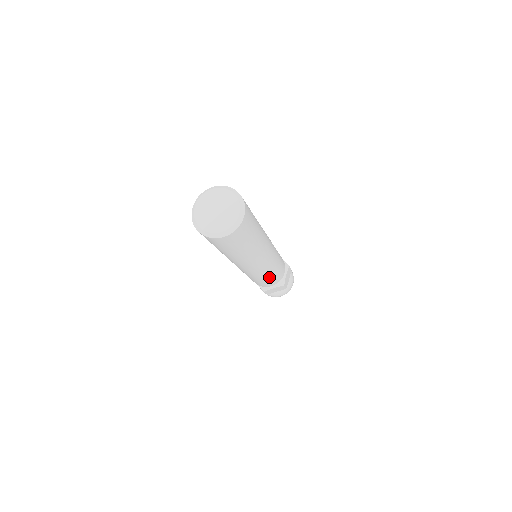
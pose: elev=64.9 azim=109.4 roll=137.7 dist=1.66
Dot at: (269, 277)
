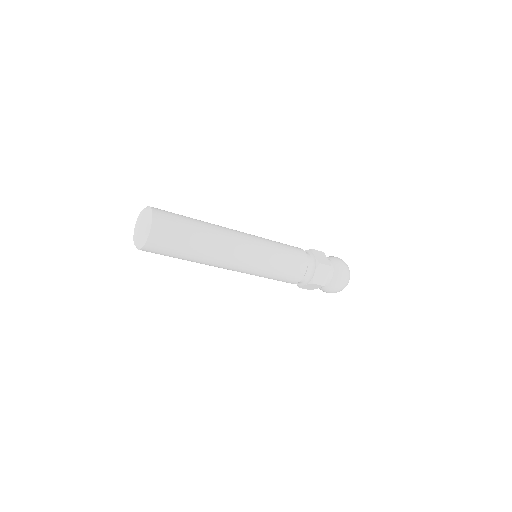
Dot at: (273, 276)
